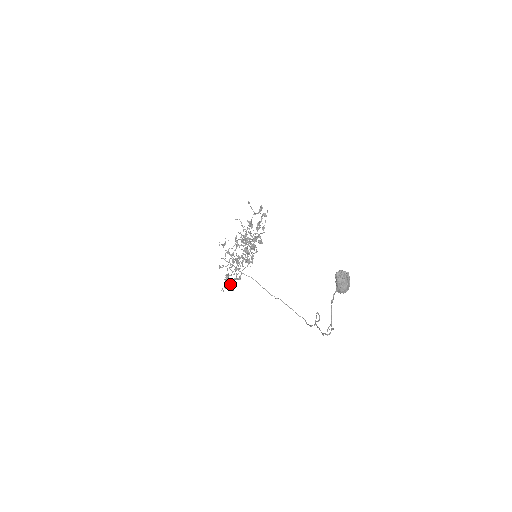
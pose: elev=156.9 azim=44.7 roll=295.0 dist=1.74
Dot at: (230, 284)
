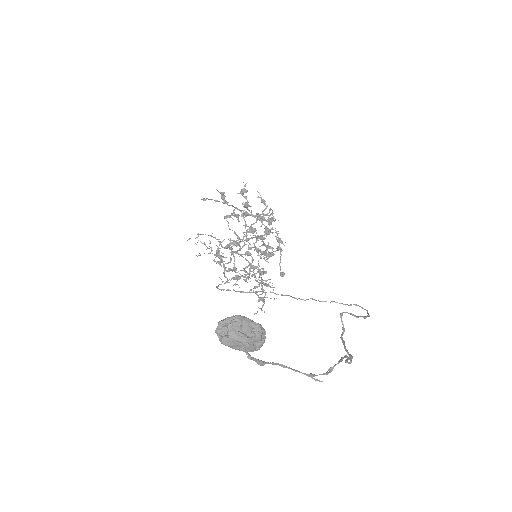
Dot at: (260, 300)
